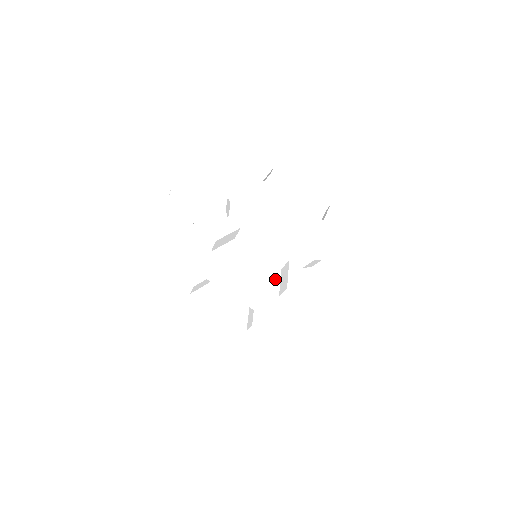
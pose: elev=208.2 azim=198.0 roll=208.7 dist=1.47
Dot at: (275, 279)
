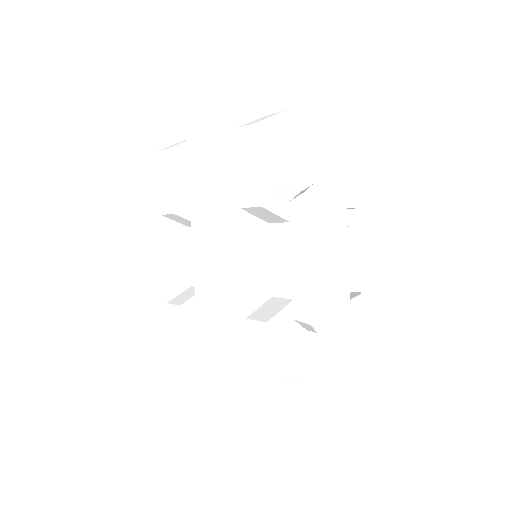
Dot at: (258, 298)
